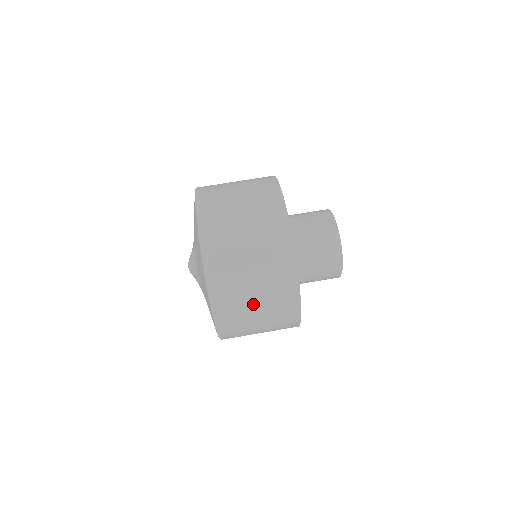
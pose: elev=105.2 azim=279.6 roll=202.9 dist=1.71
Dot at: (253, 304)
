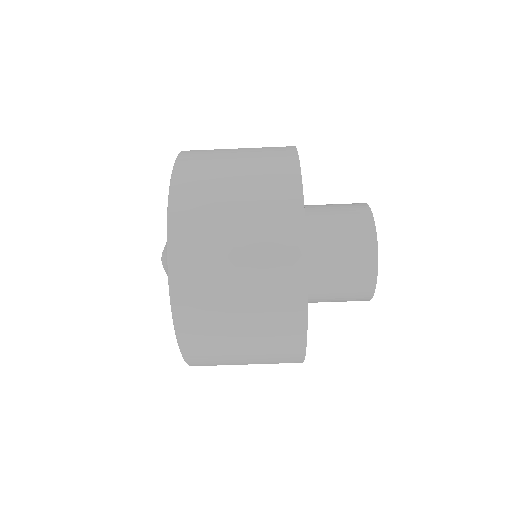
Dot at: occluded
